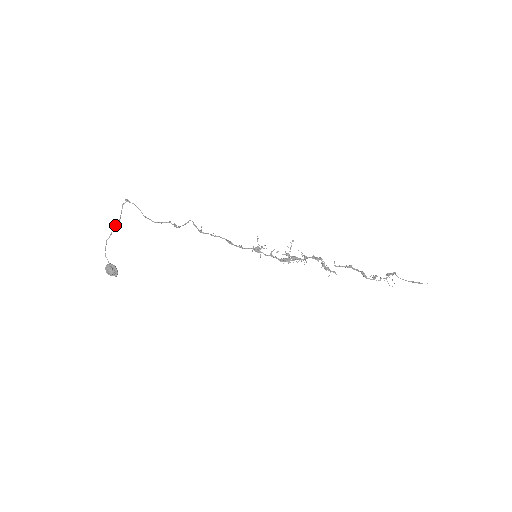
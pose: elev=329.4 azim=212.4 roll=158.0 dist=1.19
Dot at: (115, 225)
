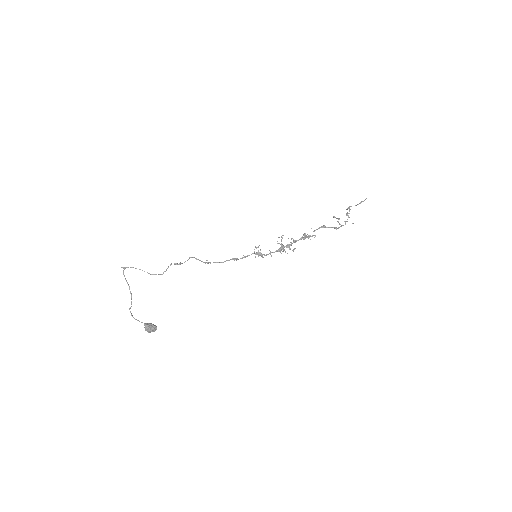
Dot at: occluded
